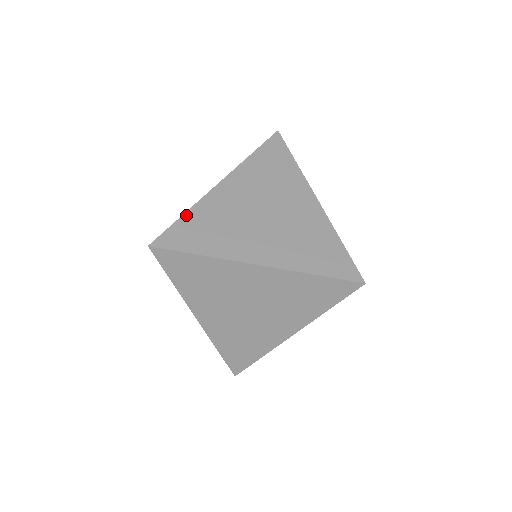
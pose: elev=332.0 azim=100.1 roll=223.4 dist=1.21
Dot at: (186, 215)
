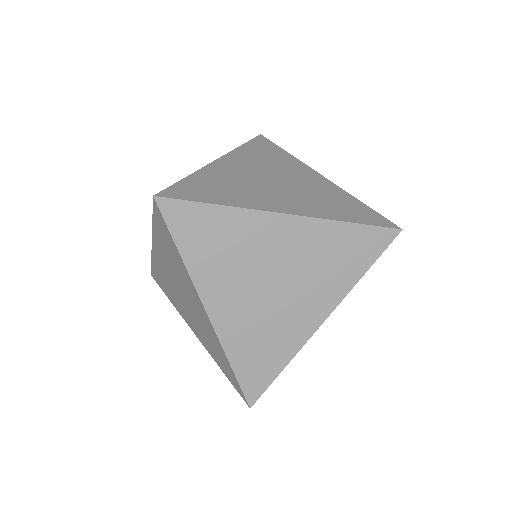
Dot at: (190, 177)
